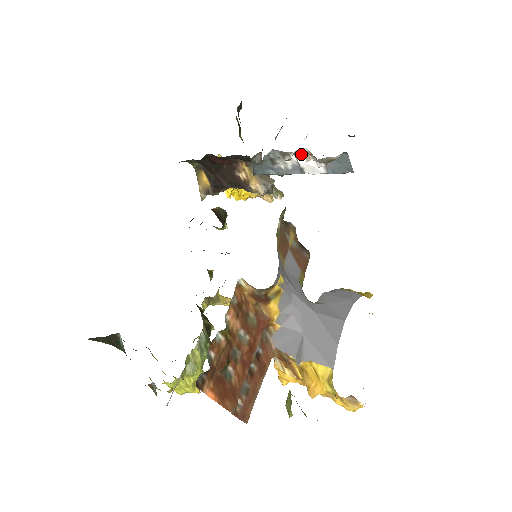
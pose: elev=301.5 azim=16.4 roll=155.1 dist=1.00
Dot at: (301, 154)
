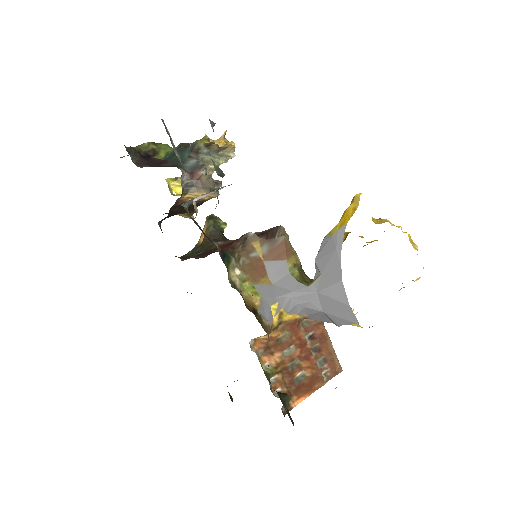
Dot at: (198, 197)
